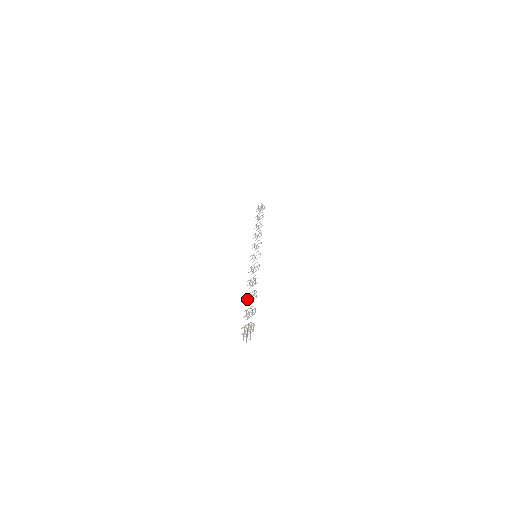
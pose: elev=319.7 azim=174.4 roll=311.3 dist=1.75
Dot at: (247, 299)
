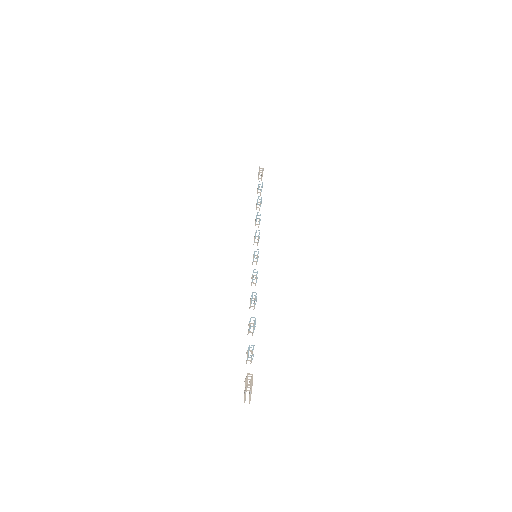
Dot at: (248, 332)
